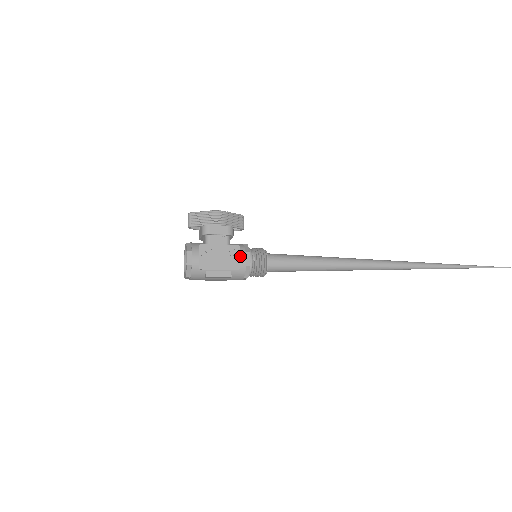
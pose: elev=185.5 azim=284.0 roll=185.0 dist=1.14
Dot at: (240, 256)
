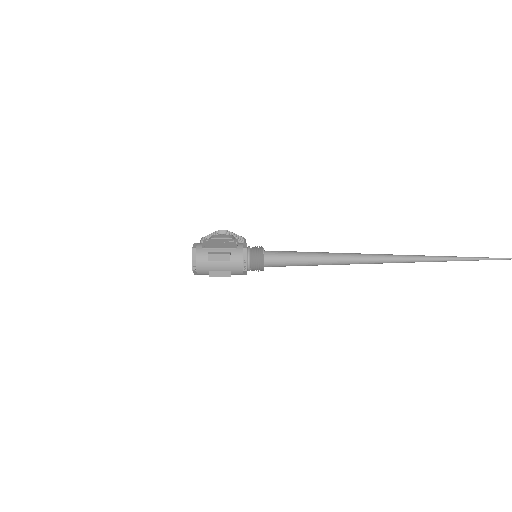
Dot at: (238, 243)
